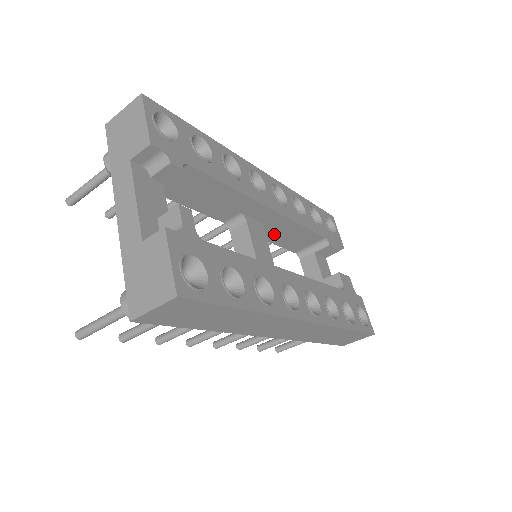
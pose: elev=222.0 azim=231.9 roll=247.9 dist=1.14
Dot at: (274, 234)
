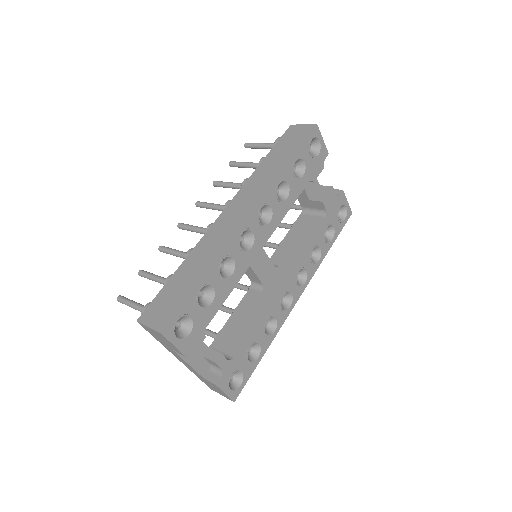
Dot at: occluded
